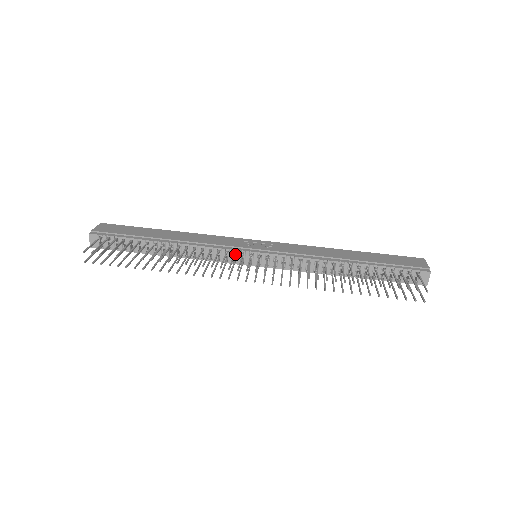
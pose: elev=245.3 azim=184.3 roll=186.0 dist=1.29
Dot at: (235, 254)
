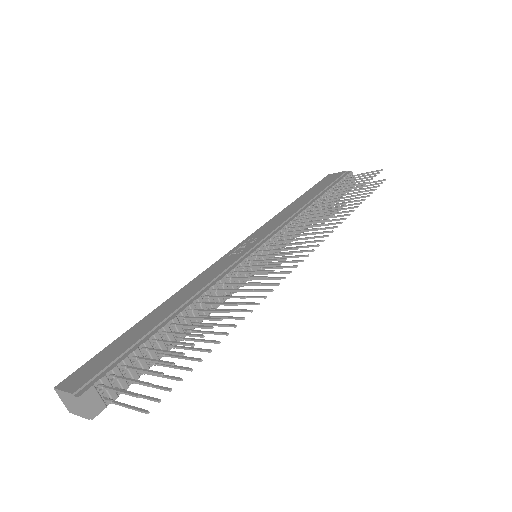
Dot at: (251, 261)
